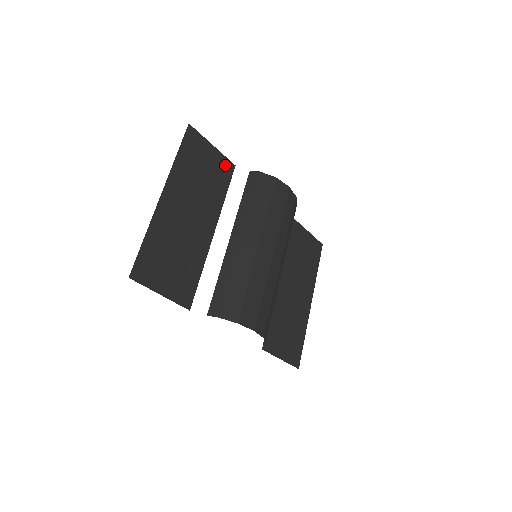
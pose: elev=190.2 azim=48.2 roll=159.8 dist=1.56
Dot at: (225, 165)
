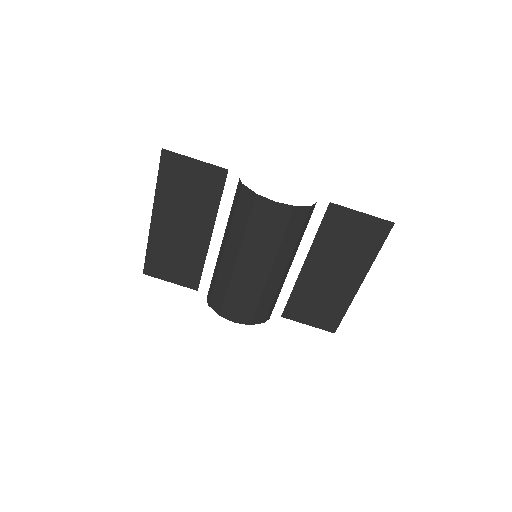
Dot at: (214, 173)
